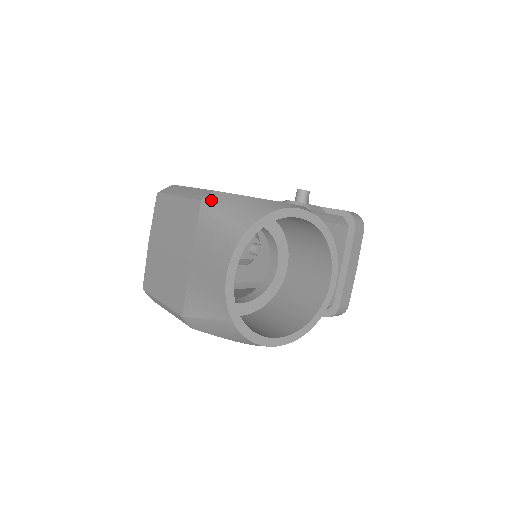
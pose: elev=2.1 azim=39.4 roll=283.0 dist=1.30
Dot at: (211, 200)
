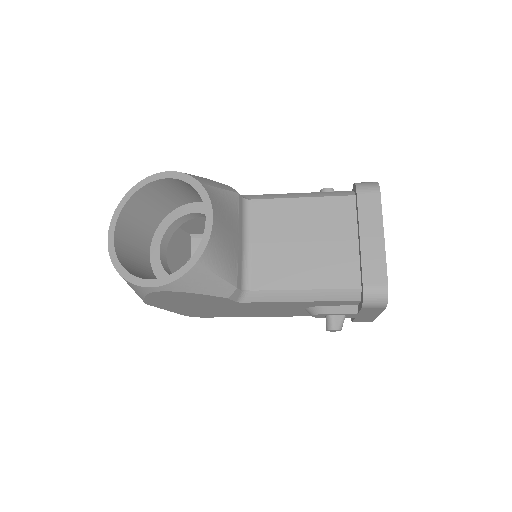
Dot at: occluded
